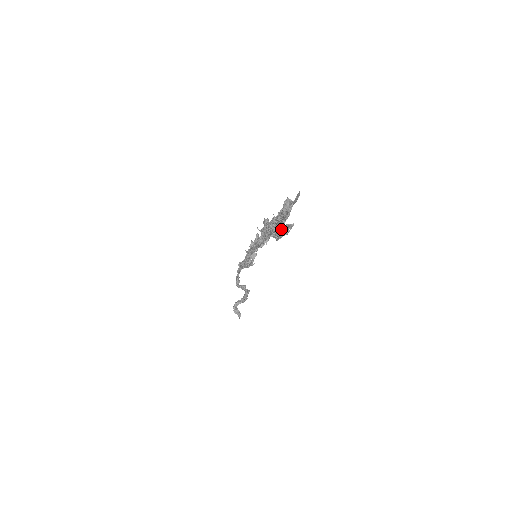
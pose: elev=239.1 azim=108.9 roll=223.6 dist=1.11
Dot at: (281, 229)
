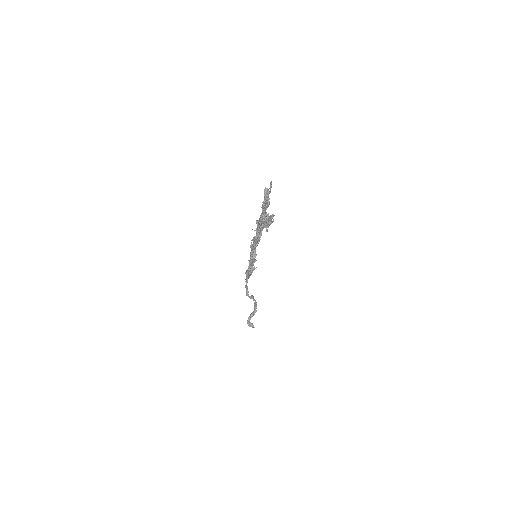
Dot at: (267, 218)
